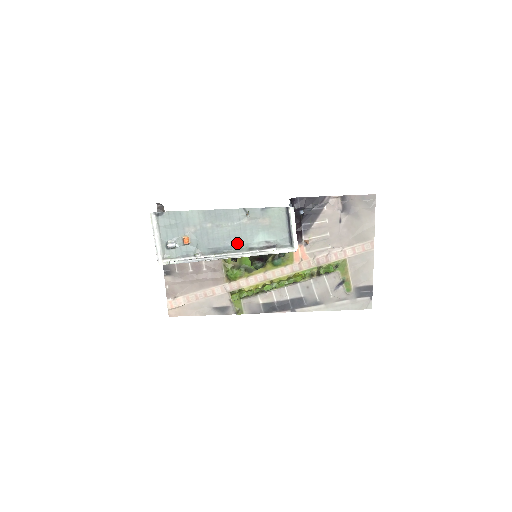
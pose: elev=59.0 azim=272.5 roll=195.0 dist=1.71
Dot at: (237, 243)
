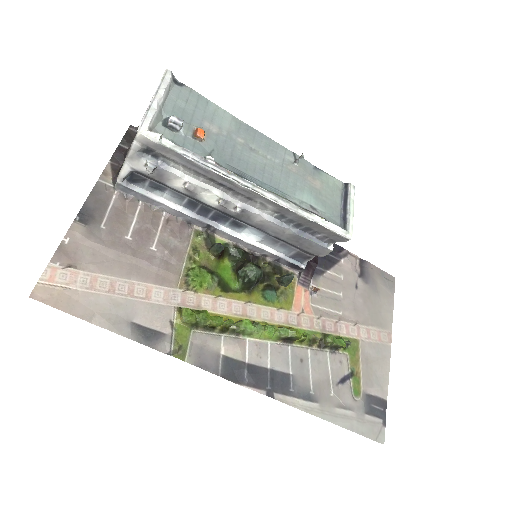
Dot at: (271, 184)
